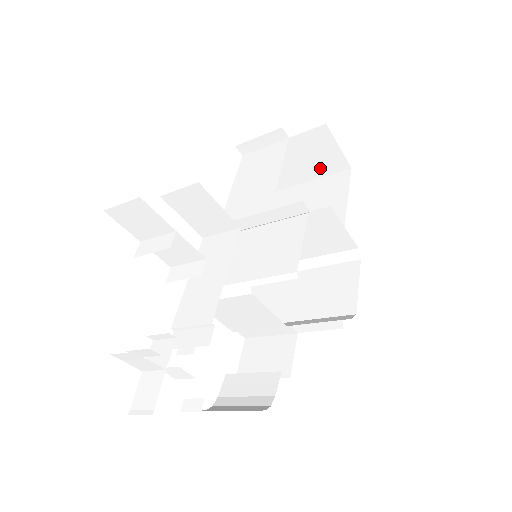
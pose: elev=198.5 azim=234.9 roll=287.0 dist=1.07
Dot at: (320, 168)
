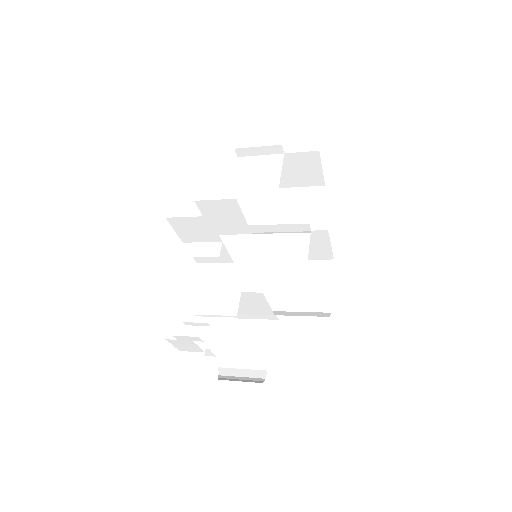
Dot at: (300, 180)
